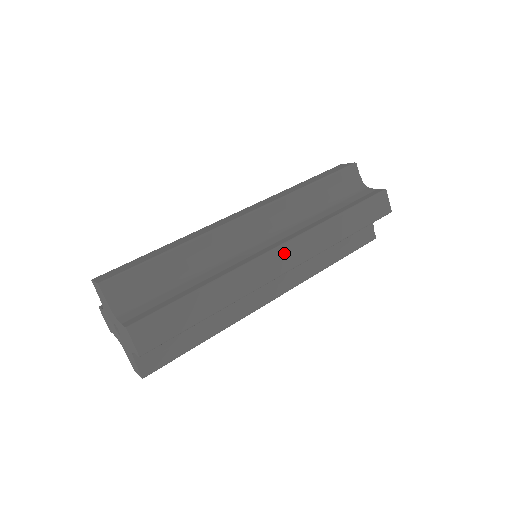
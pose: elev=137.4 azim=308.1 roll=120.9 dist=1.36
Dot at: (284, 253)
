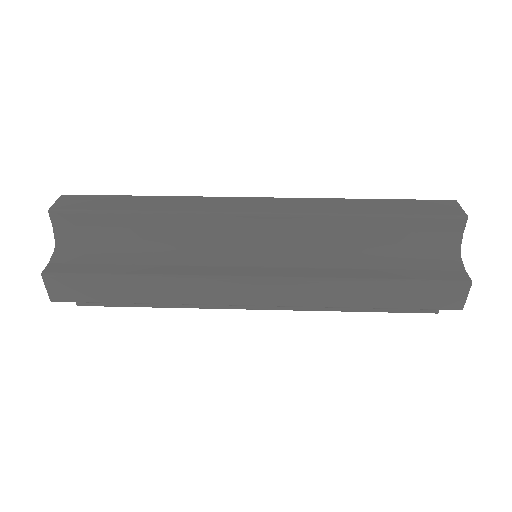
Dot at: (261, 202)
